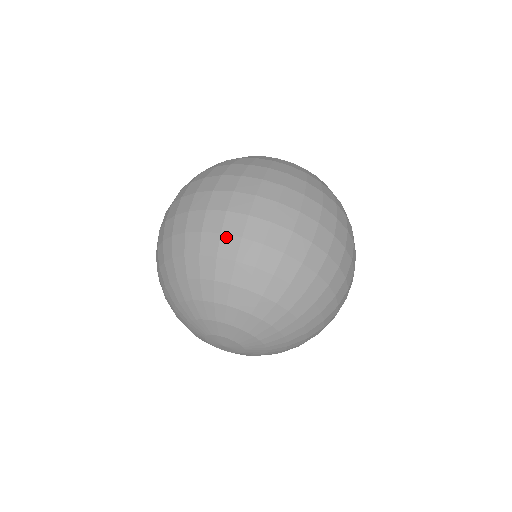
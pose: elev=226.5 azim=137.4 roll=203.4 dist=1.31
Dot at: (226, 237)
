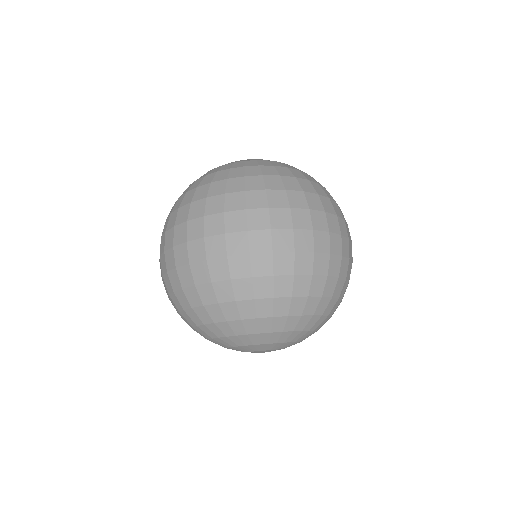
Dot at: (299, 277)
